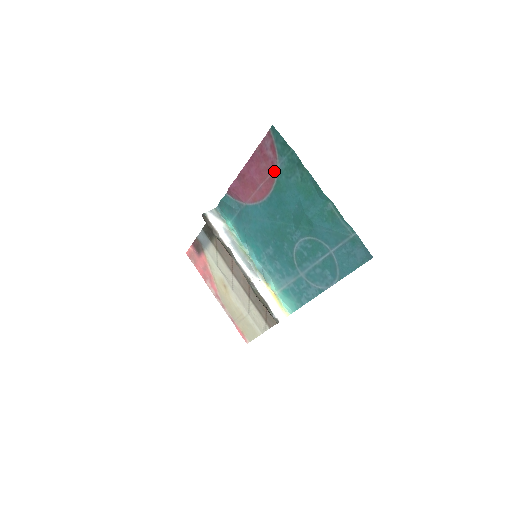
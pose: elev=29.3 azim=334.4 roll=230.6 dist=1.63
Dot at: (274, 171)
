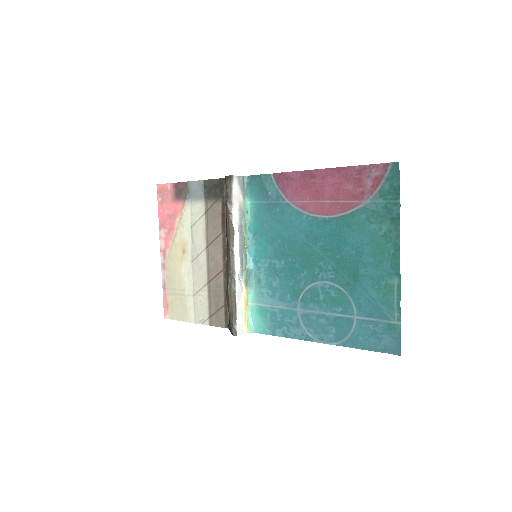
Dot at: (357, 202)
